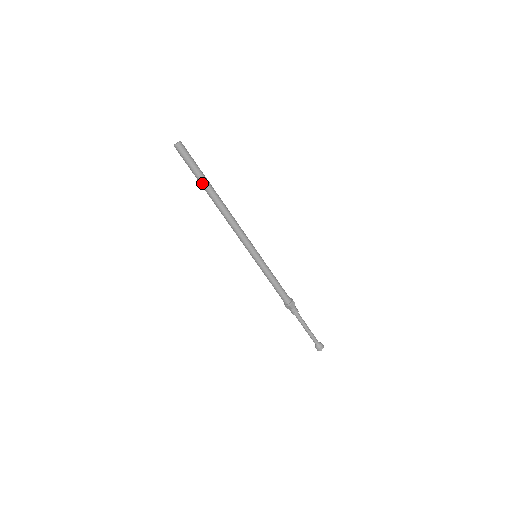
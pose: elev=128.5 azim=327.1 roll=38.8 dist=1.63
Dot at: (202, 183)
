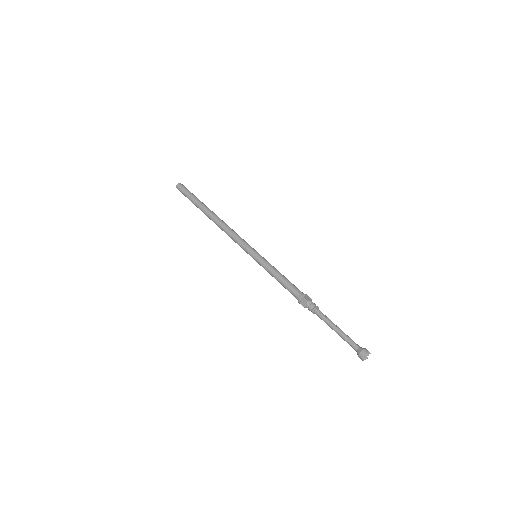
Dot at: (198, 204)
